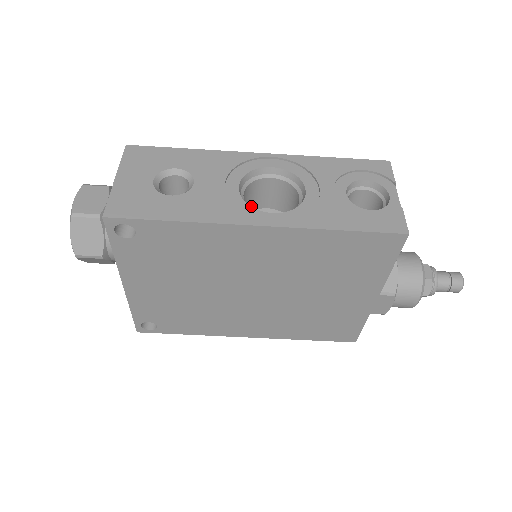
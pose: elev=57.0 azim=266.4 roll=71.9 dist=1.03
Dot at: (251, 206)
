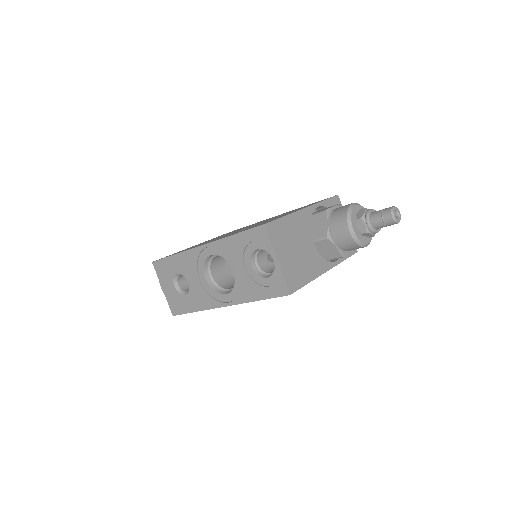
Dot at: occluded
